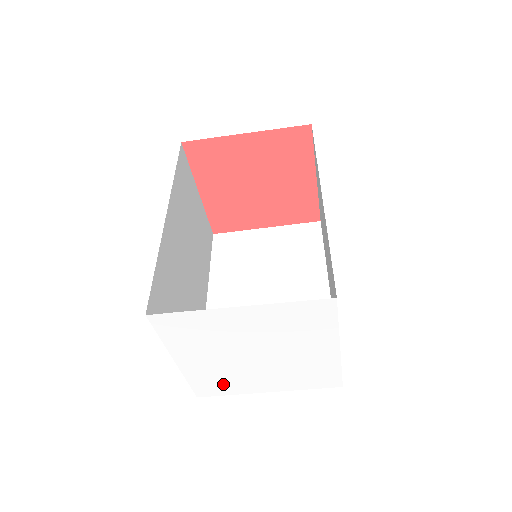
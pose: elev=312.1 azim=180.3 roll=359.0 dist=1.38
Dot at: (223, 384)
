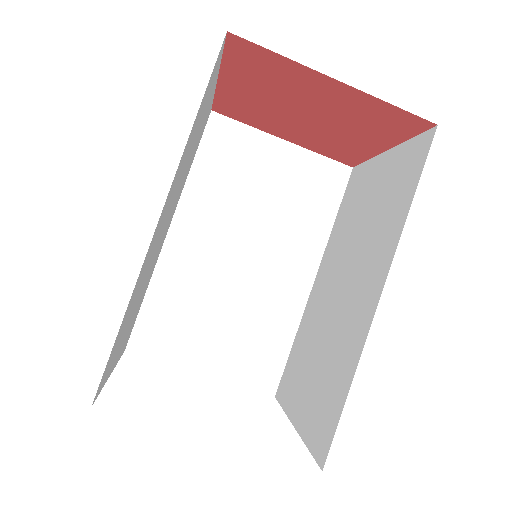
Dot at: occluded
